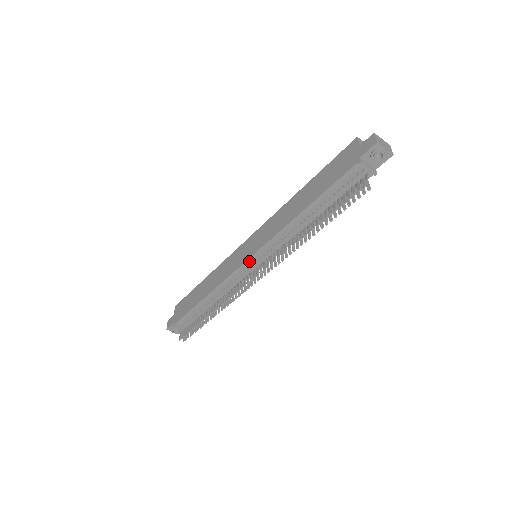
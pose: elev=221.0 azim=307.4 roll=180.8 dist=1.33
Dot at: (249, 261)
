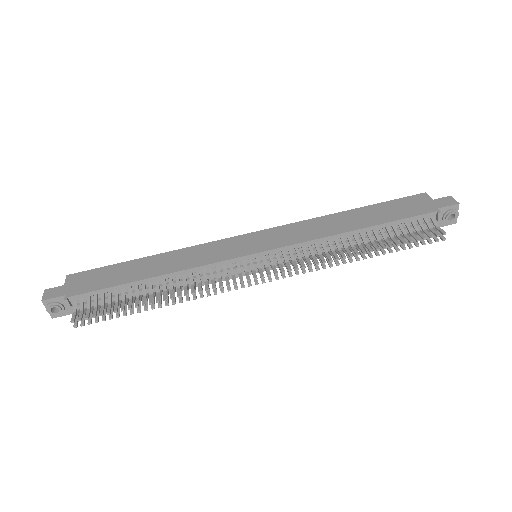
Dot at: (254, 256)
